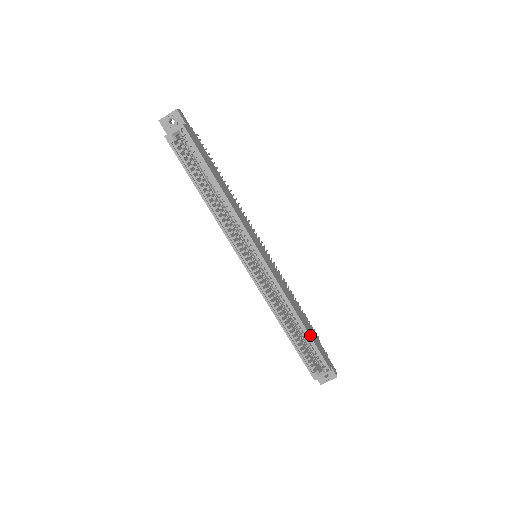
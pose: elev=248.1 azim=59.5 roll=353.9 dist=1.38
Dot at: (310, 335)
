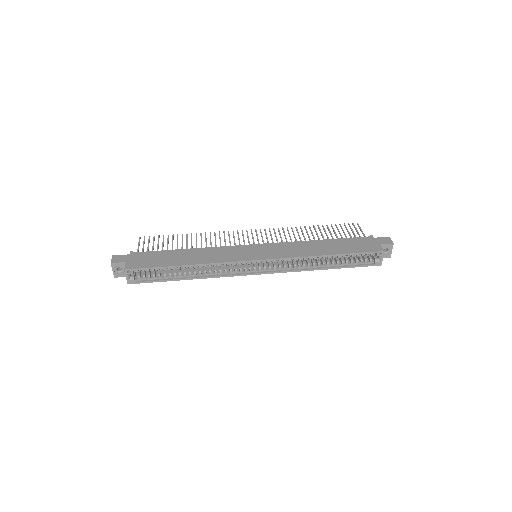
Dot at: (343, 253)
